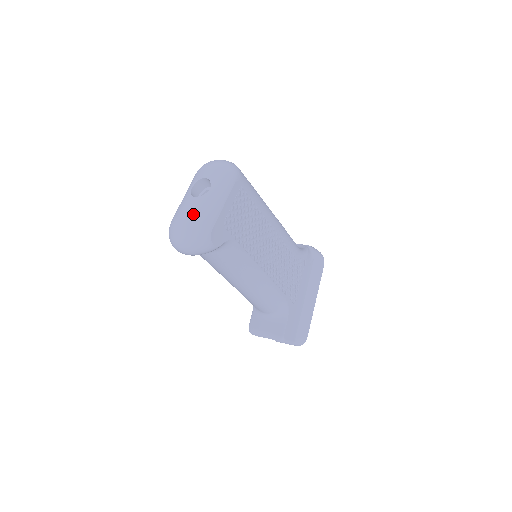
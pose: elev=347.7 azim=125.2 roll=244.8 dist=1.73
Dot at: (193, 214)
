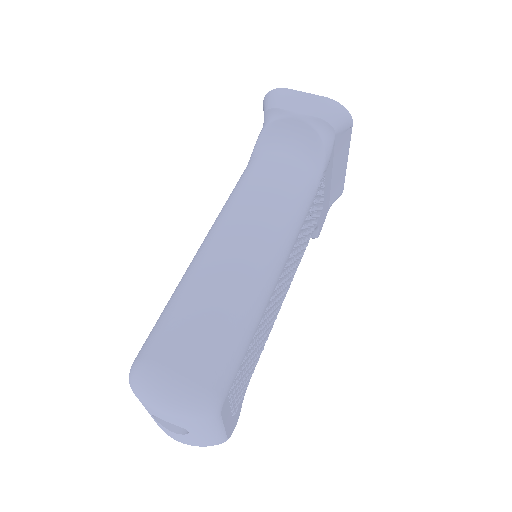
Dot at: (189, 444)
